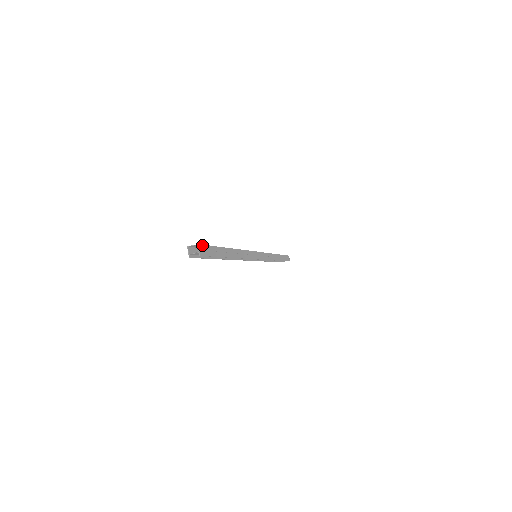
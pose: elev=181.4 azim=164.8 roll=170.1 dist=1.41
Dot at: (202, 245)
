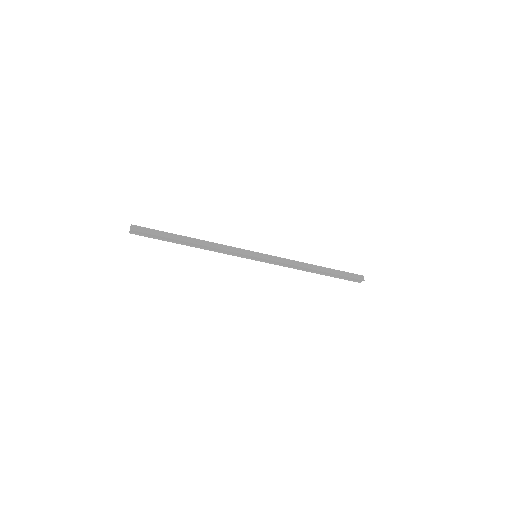
Dot at: (137, 226)
